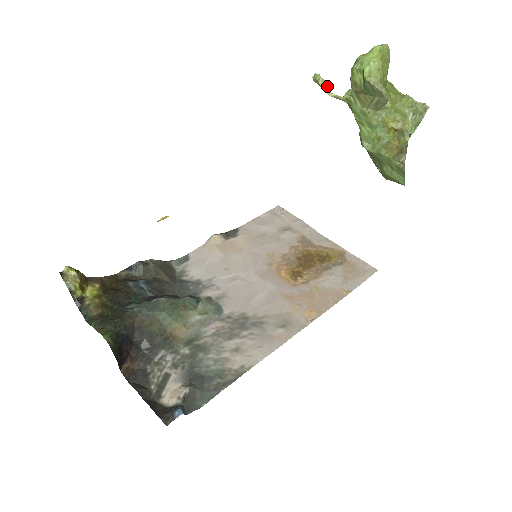
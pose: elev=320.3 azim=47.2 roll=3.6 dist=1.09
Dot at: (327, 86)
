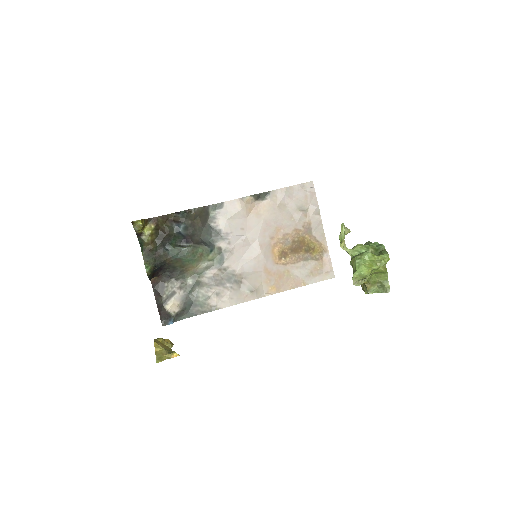
Dot at: (347, 233)
